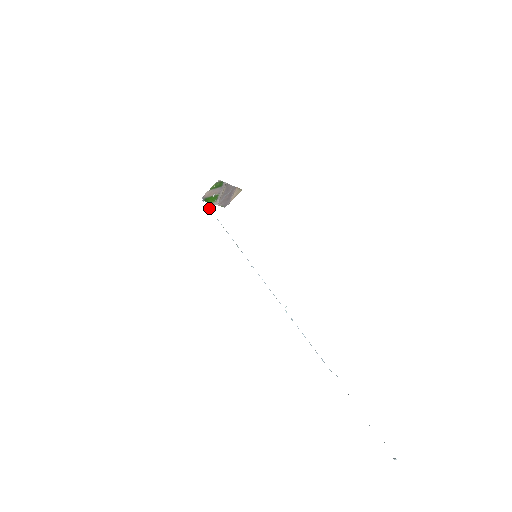
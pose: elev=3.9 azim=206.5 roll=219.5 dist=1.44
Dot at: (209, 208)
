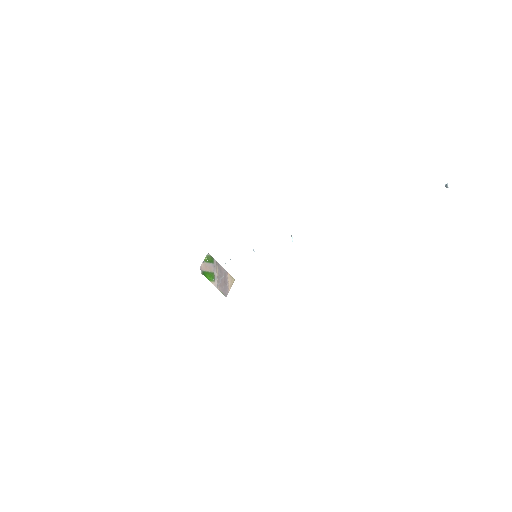
Dot at: occluded
